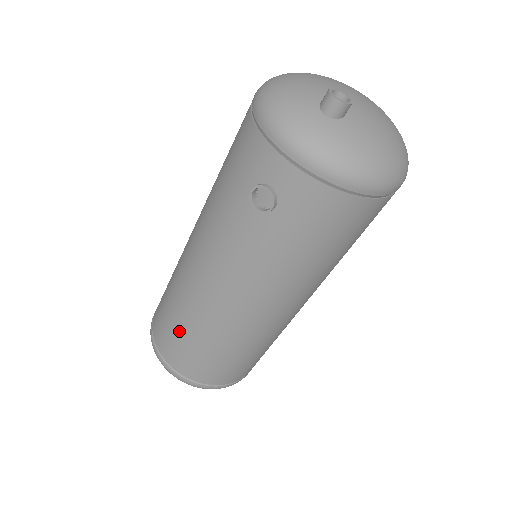
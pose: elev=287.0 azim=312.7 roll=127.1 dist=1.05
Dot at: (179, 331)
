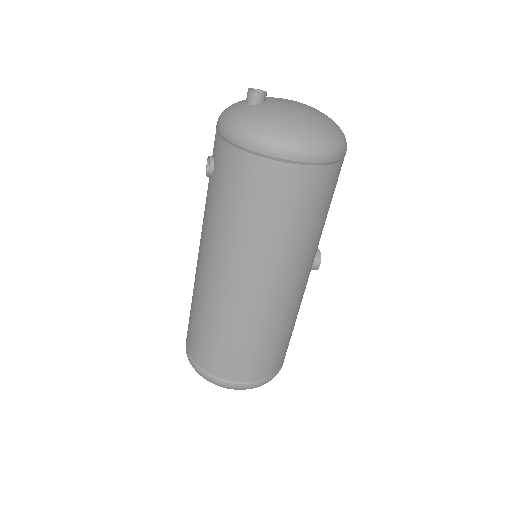
Dot at: occluded
